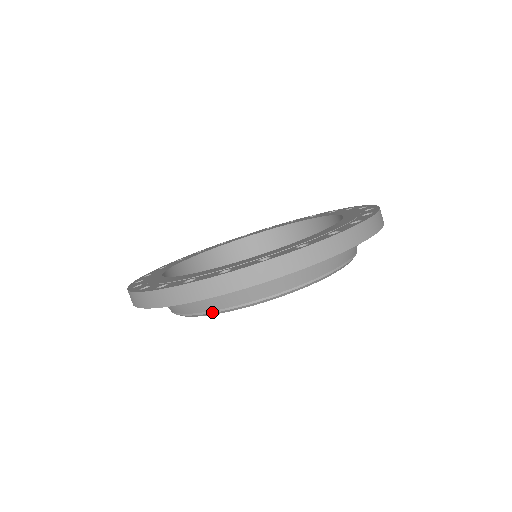
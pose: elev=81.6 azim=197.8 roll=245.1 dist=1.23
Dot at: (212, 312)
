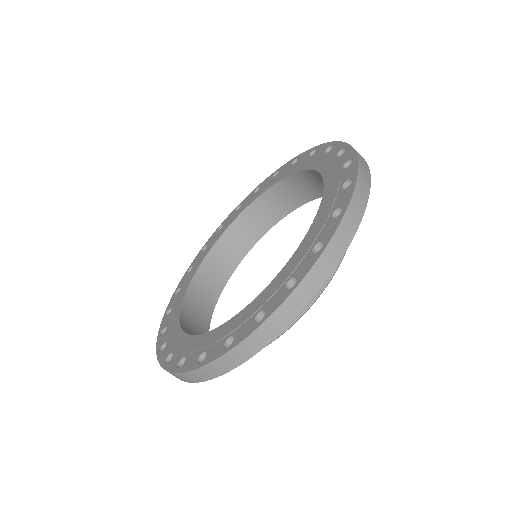
Dot at: occluded
